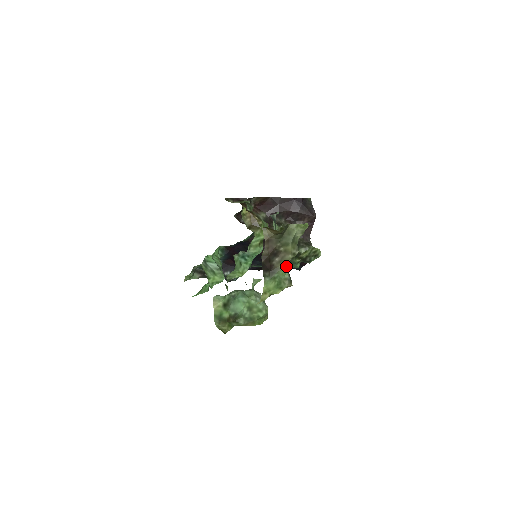
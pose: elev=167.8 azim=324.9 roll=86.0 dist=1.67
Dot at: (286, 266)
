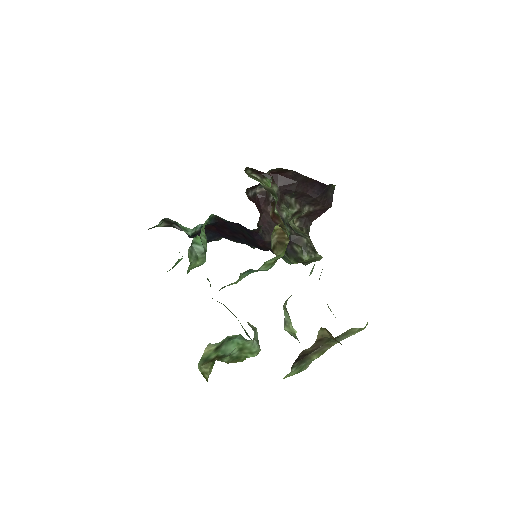
Dot at: (319, 356)
